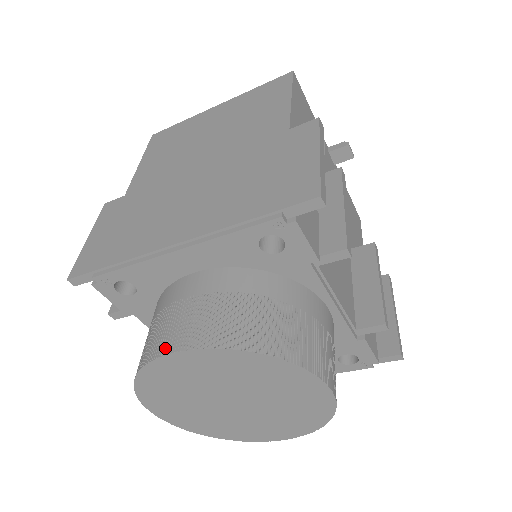
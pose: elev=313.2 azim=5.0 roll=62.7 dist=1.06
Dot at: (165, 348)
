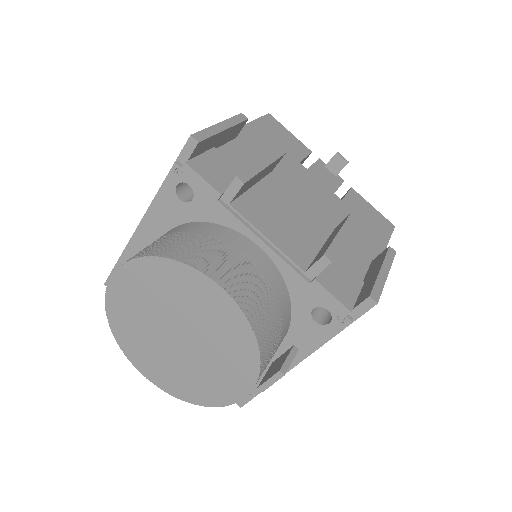
Dot at: occluded
